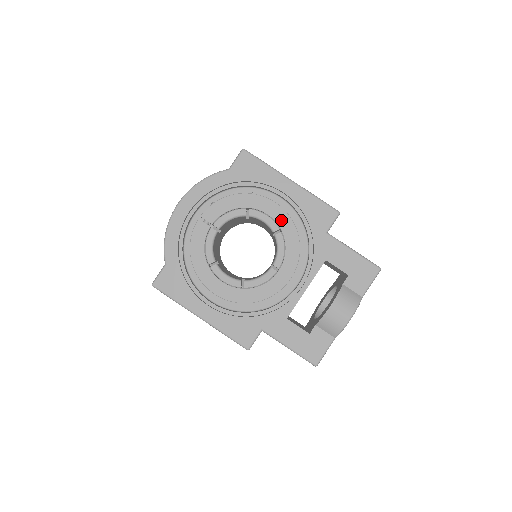
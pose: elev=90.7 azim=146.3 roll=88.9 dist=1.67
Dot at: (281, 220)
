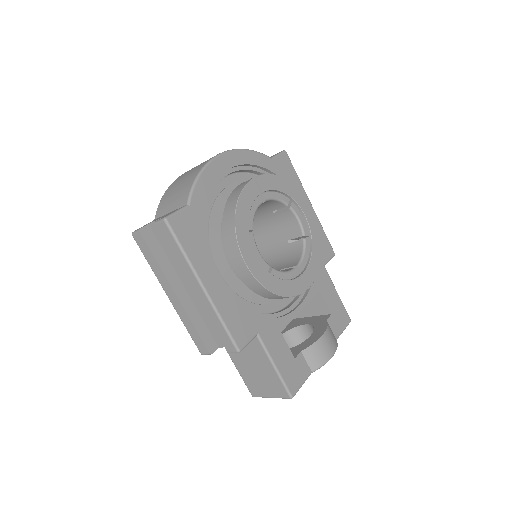
Dot at: (313, 228)
